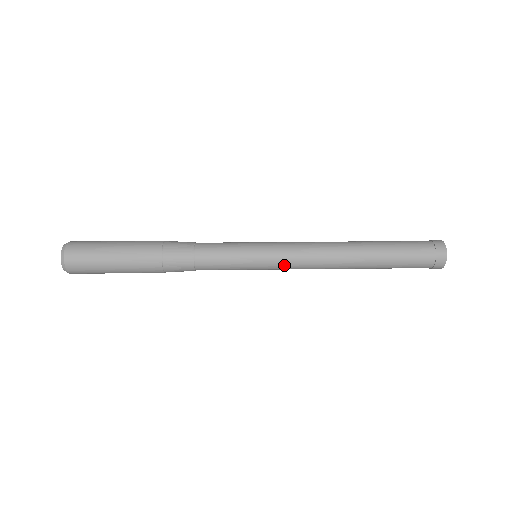
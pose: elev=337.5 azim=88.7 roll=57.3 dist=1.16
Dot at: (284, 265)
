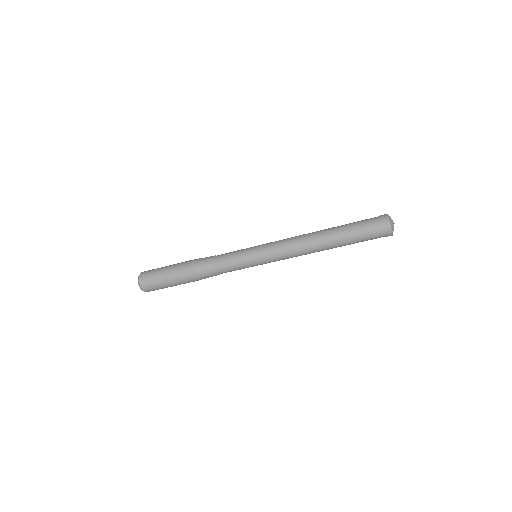
Dot at: (271, 244)
